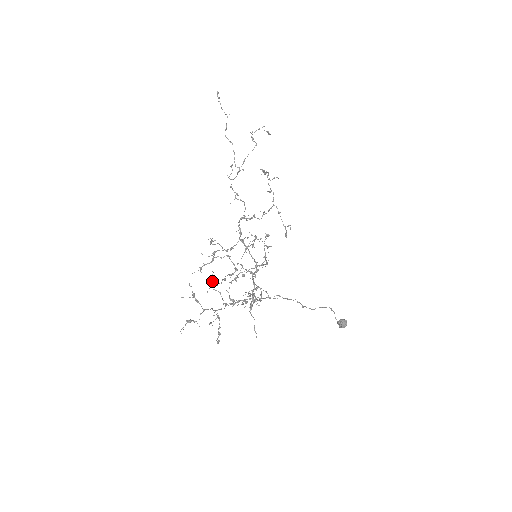
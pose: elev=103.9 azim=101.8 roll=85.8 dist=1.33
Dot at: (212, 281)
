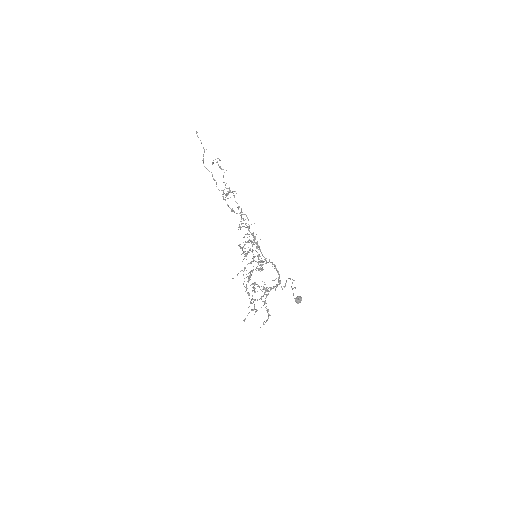
Dot at: (249, 278)
